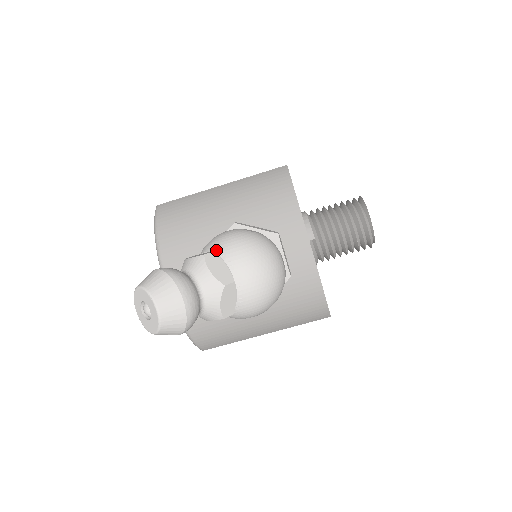
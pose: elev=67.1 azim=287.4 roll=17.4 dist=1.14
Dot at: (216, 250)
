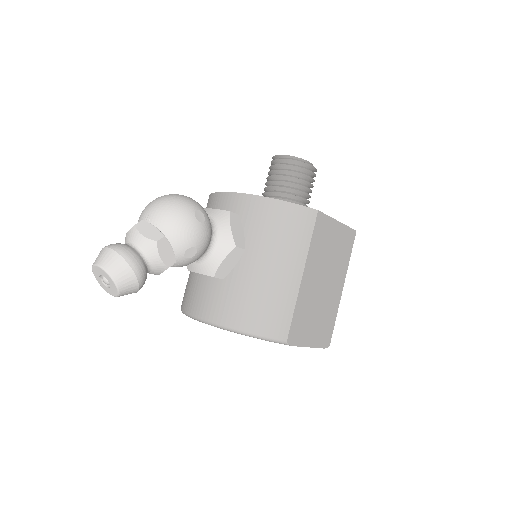
Dot at: occluded
